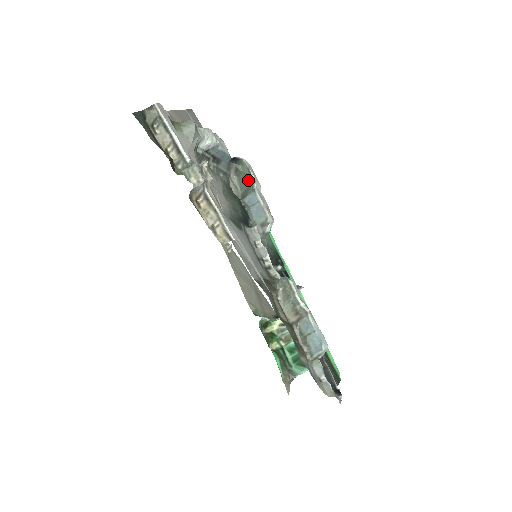
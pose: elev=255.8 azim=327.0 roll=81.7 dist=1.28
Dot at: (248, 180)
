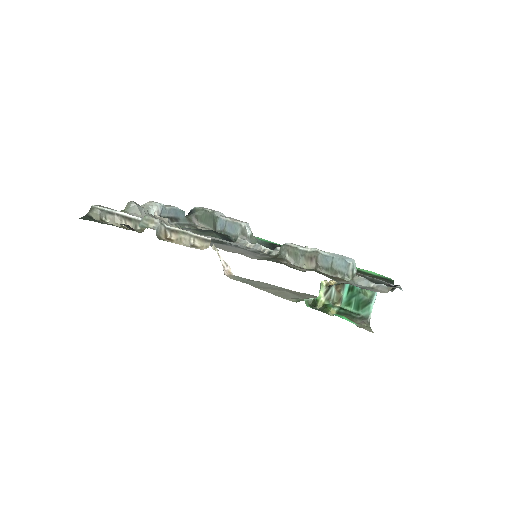
Dot at: (209, 216)
